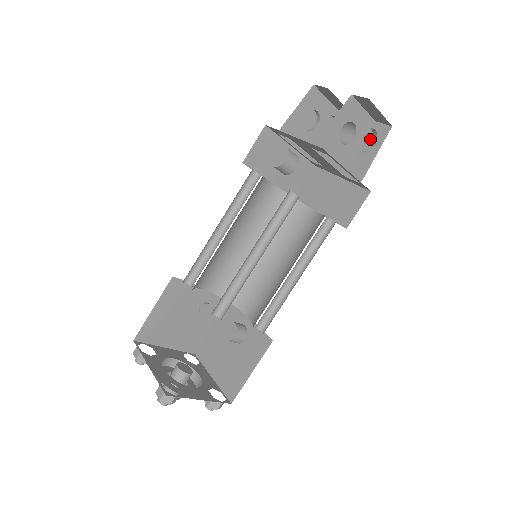
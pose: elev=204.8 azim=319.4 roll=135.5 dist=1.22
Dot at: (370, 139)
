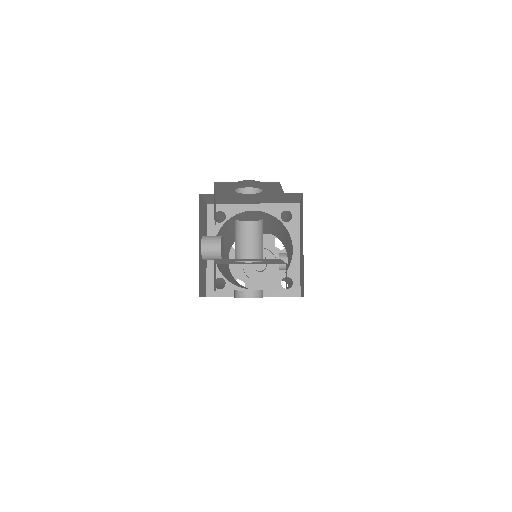
Dot at: occluded
